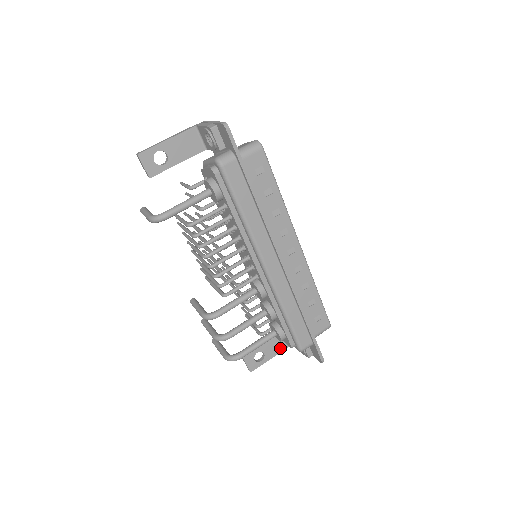
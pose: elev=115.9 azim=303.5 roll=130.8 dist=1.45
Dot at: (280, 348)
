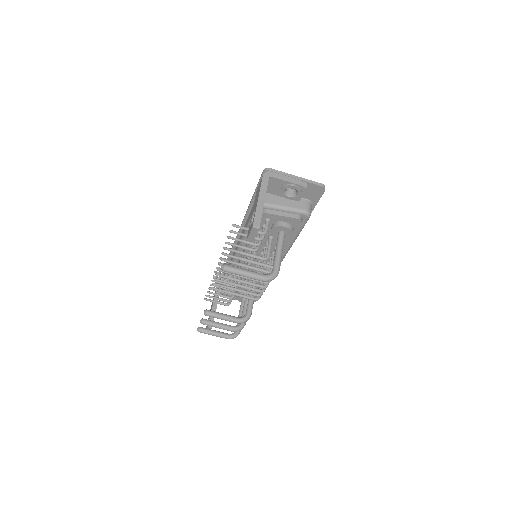
Dot at: occluded
